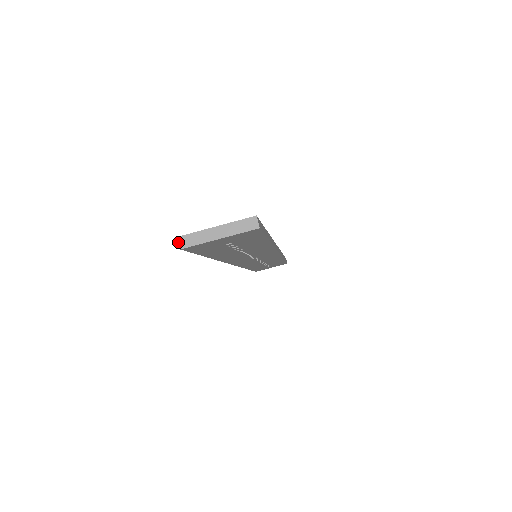
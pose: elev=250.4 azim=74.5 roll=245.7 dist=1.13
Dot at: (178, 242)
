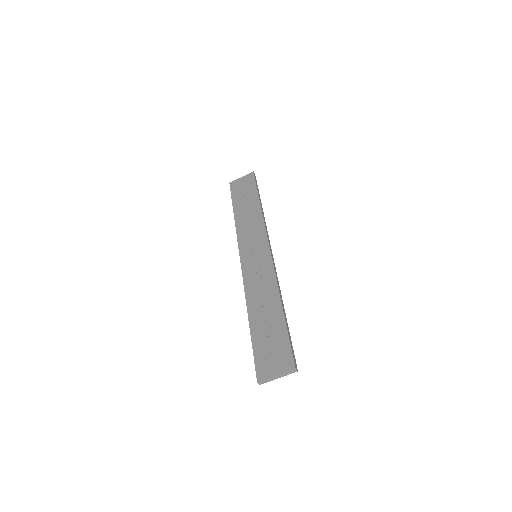
Dot at: (258, 383)
